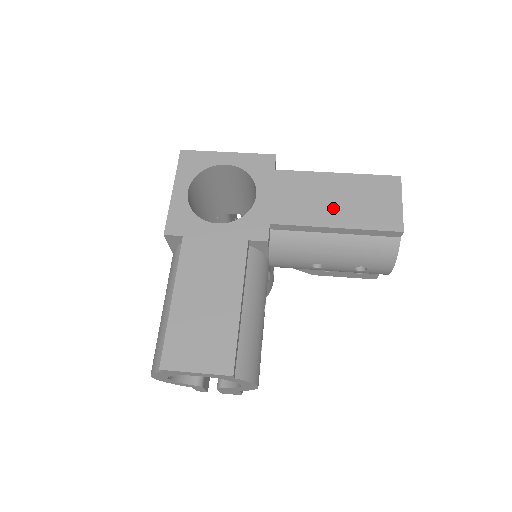
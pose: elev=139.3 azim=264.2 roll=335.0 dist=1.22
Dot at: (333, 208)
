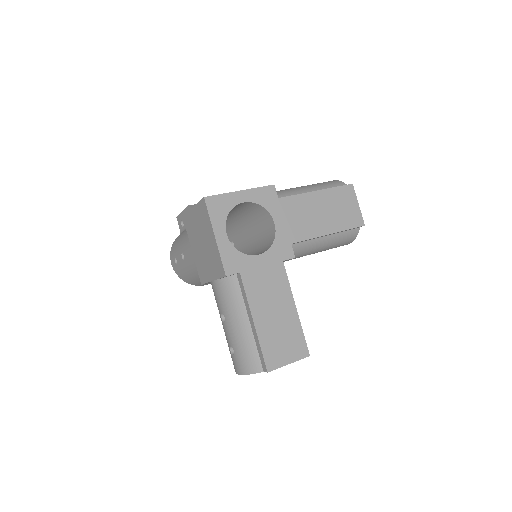
Dot at: (324, 220)
